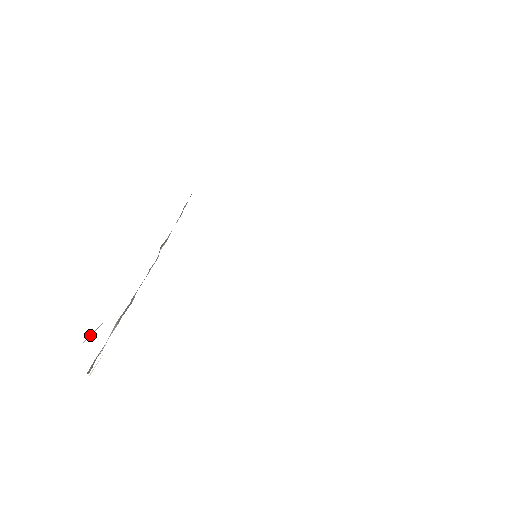
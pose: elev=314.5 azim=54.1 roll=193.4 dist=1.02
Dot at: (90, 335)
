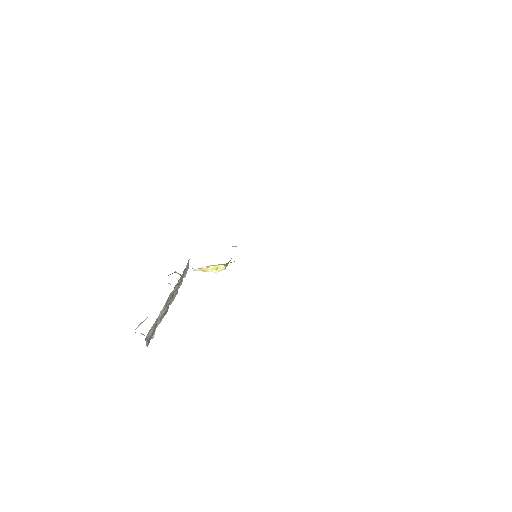
Dot at: (138, 326)
